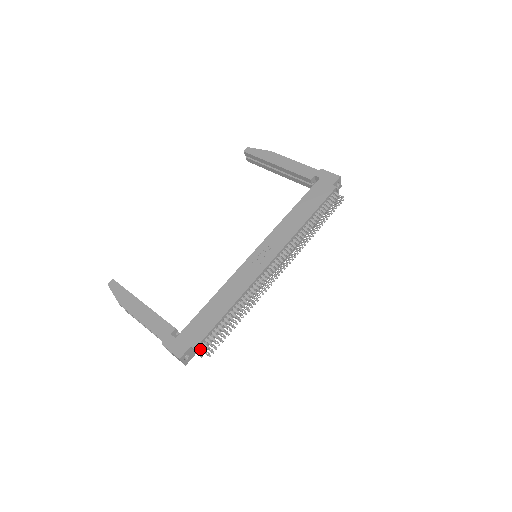
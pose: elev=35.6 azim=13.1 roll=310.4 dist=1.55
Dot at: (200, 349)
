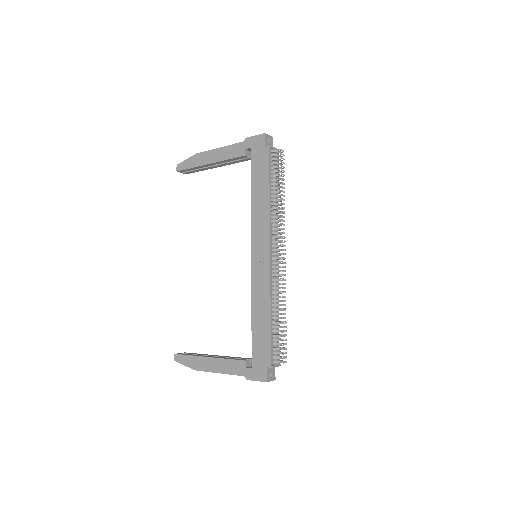
Dot at: (275, 363)
